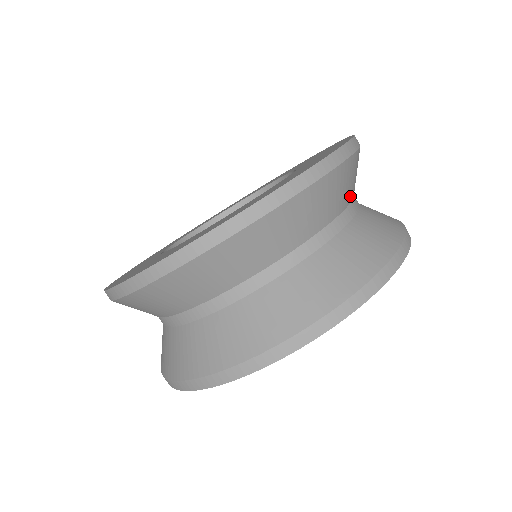
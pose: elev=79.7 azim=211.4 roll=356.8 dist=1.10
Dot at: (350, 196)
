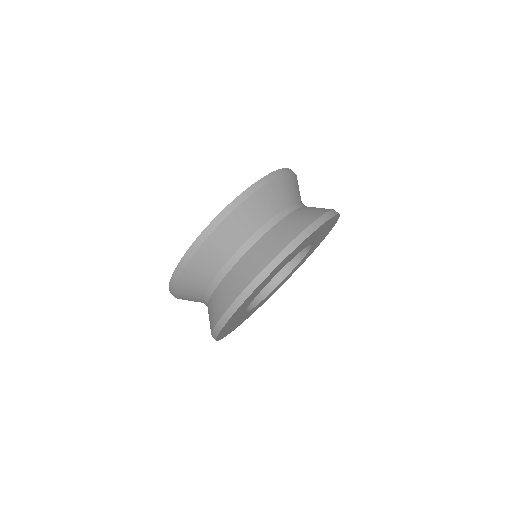
Dot at: occluded
